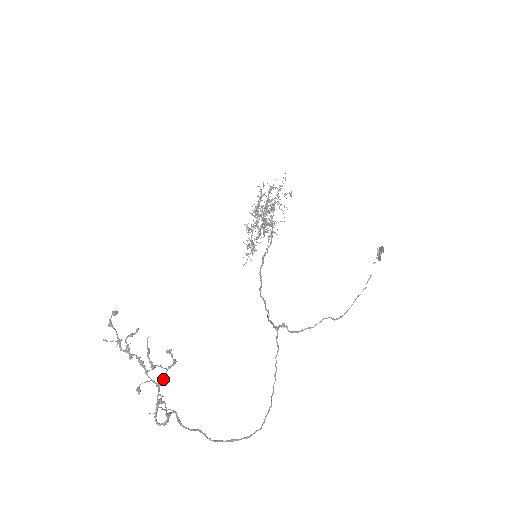
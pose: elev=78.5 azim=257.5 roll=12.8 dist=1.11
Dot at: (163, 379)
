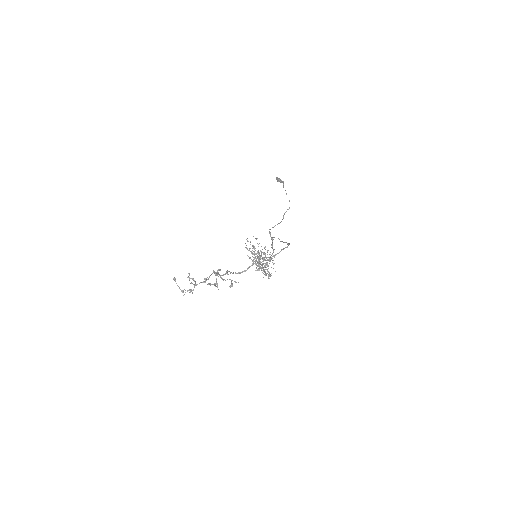
Dot at: occluded
